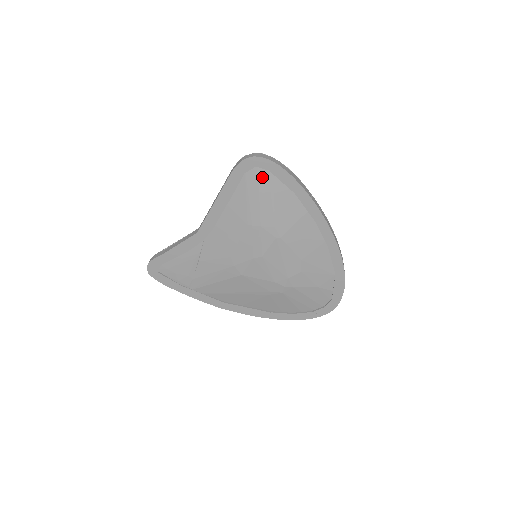
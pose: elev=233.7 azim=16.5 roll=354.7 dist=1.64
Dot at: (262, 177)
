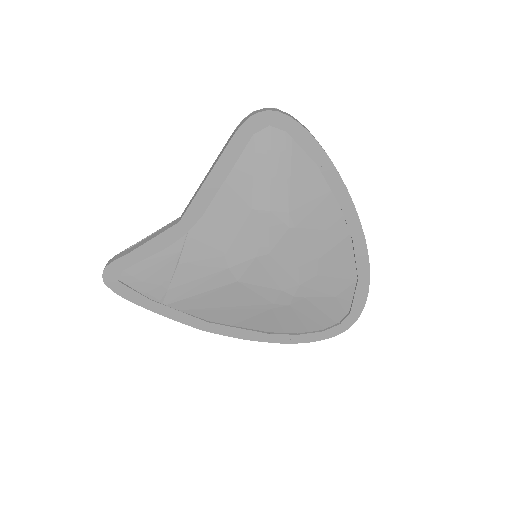
Dot at: (276, 141)
